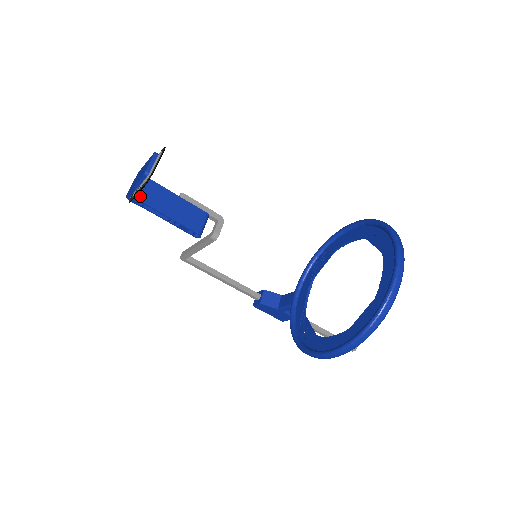
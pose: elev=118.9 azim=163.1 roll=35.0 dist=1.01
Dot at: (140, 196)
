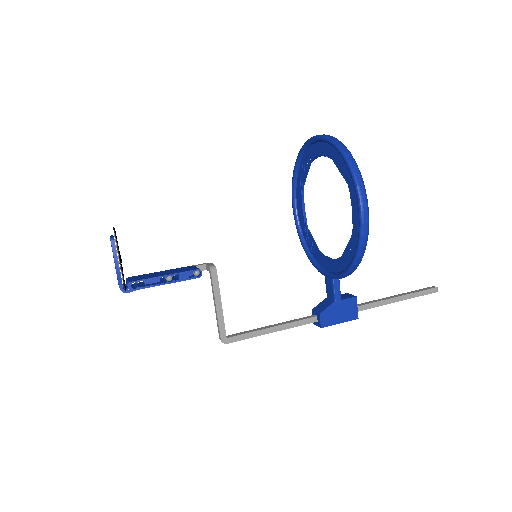
Dot at: (130, 281)
